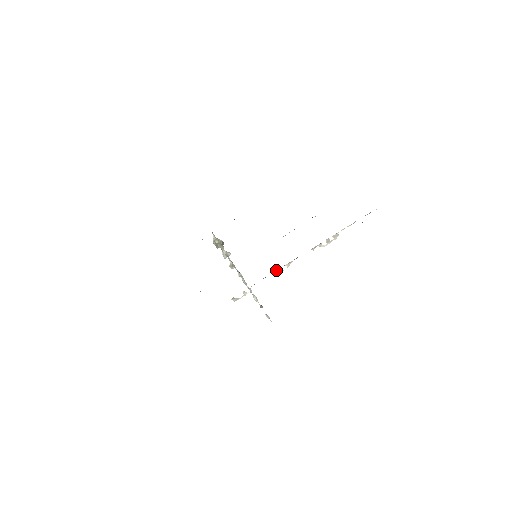
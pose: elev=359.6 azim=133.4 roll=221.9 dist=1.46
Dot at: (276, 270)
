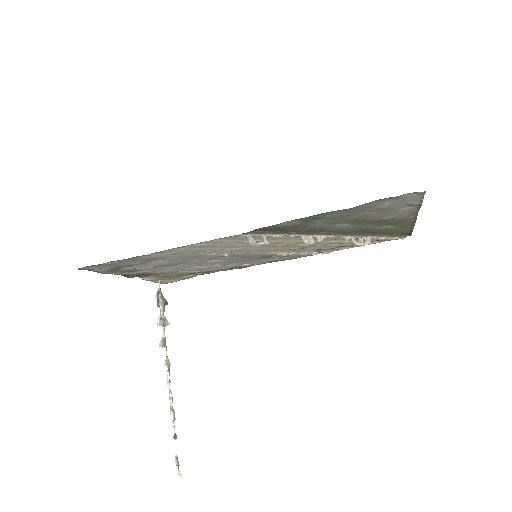
Dot at: (307, 235)
